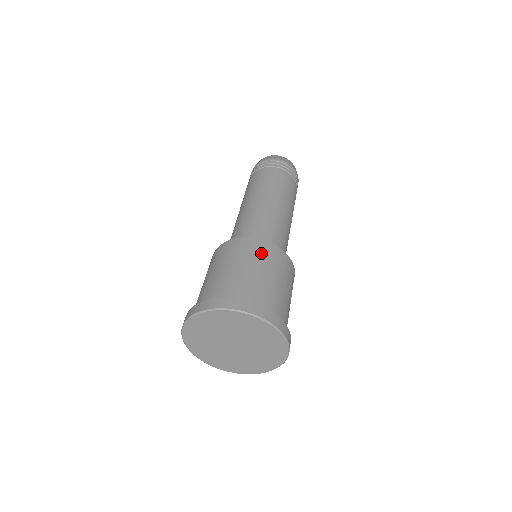
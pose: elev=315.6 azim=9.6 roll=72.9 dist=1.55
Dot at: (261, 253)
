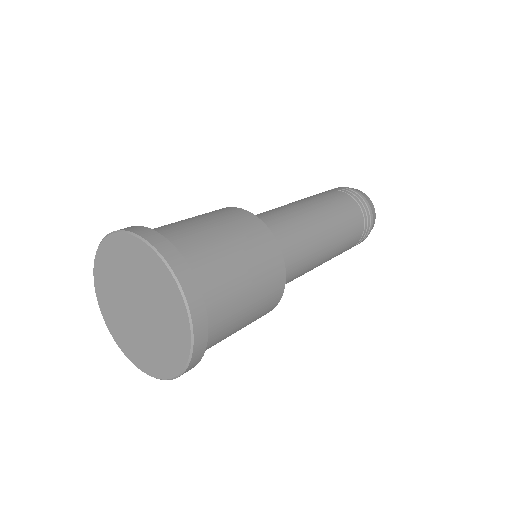
Dot at: (224, 214)
